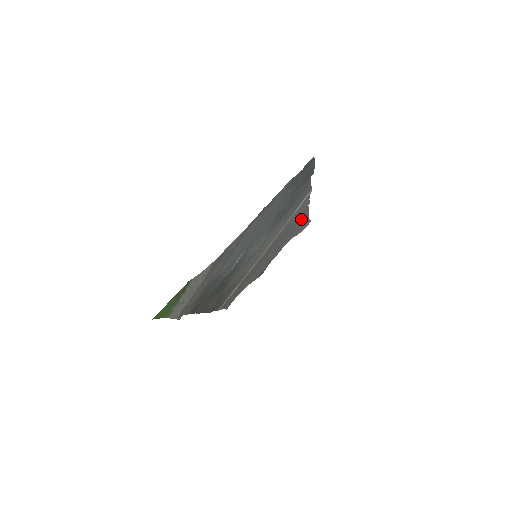
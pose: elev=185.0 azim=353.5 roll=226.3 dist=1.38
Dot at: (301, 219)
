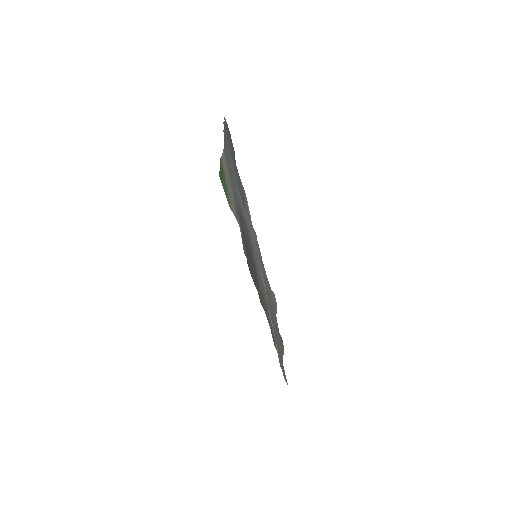
Dot at: occluded
